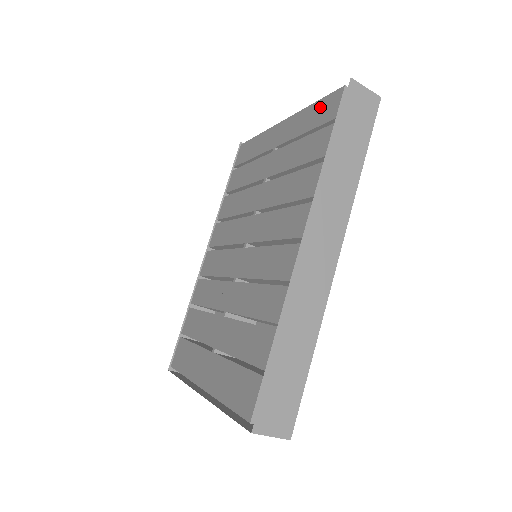
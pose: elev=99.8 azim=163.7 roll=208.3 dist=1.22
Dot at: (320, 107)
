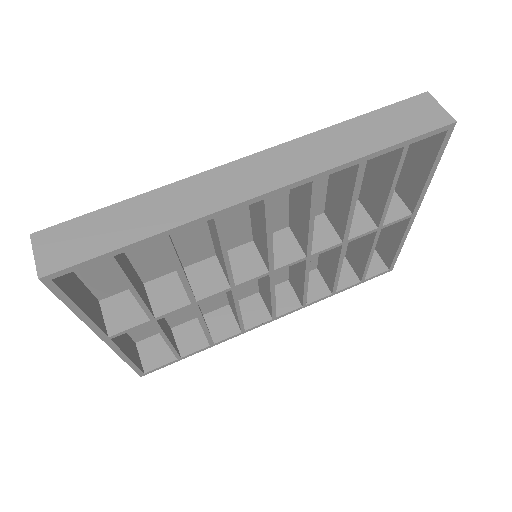
Dot at: occluded
